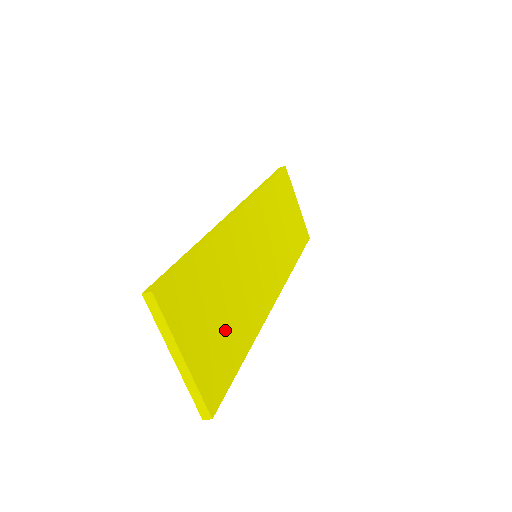
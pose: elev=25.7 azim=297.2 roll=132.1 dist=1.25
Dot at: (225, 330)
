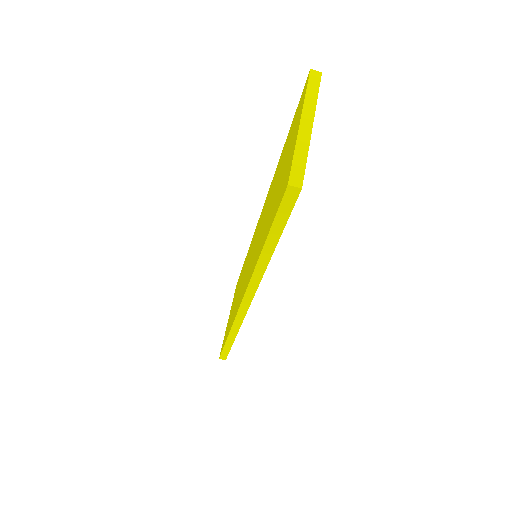
Dot at: occluded
